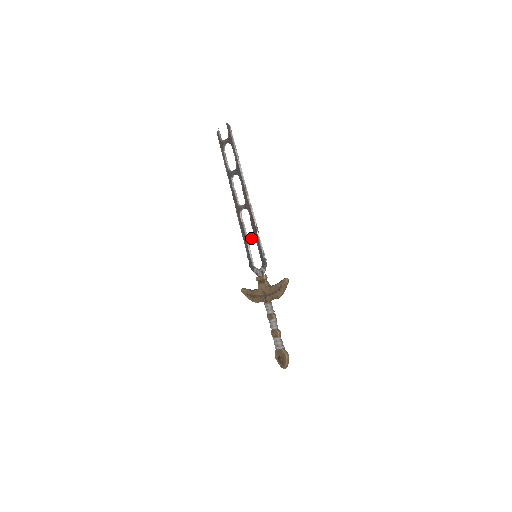
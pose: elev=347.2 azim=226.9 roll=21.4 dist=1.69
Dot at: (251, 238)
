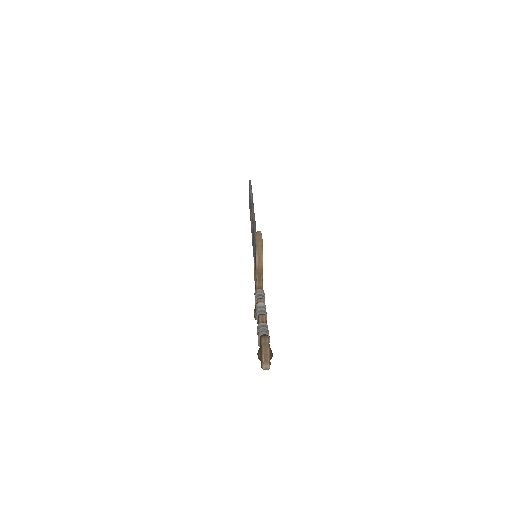
Dot at: (253, 243)
